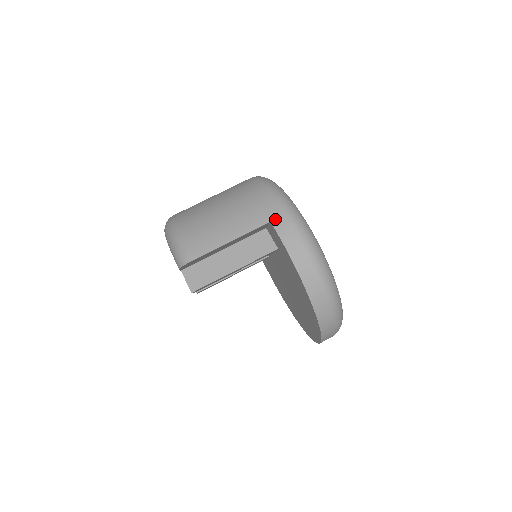
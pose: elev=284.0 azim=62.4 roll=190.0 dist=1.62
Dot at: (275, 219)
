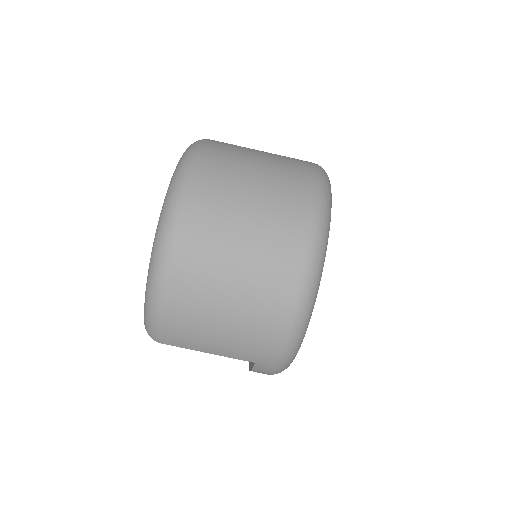
Dot at: (261, 364)
